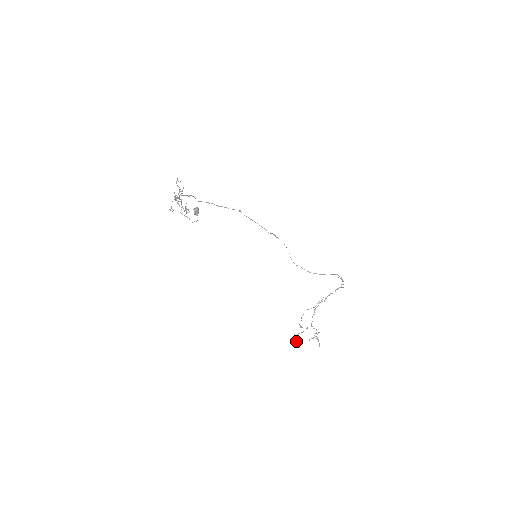
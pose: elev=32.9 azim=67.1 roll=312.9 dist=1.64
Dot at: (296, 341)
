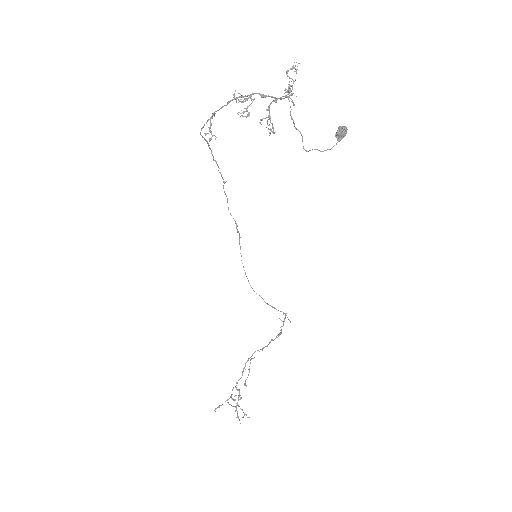
Dot at: (239, 406)
